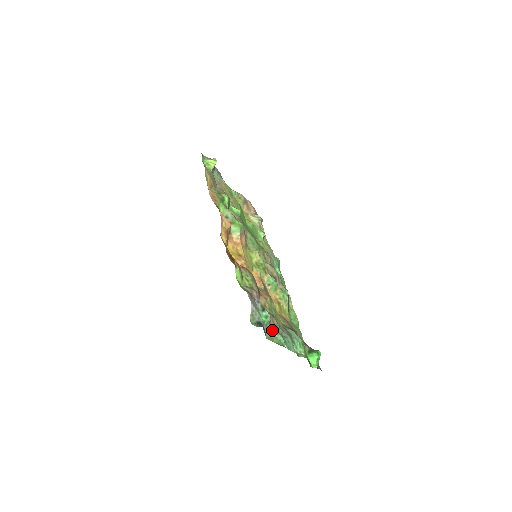
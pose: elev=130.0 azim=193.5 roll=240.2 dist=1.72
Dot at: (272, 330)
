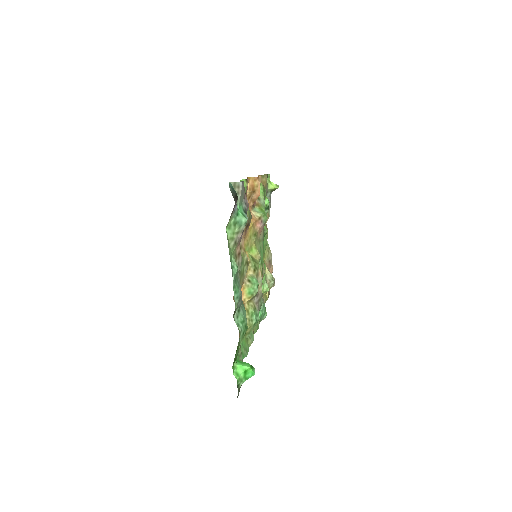
Dot at: (234, 247)
